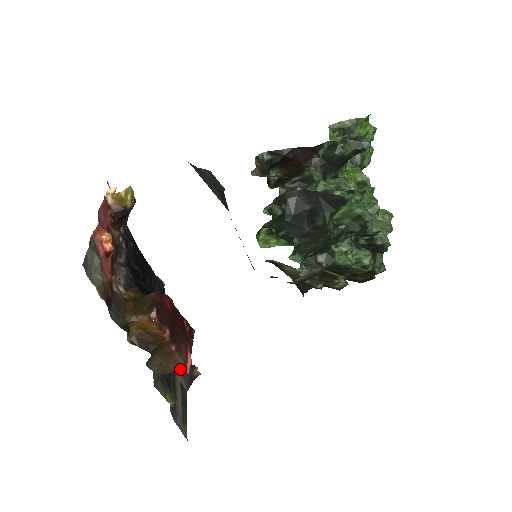
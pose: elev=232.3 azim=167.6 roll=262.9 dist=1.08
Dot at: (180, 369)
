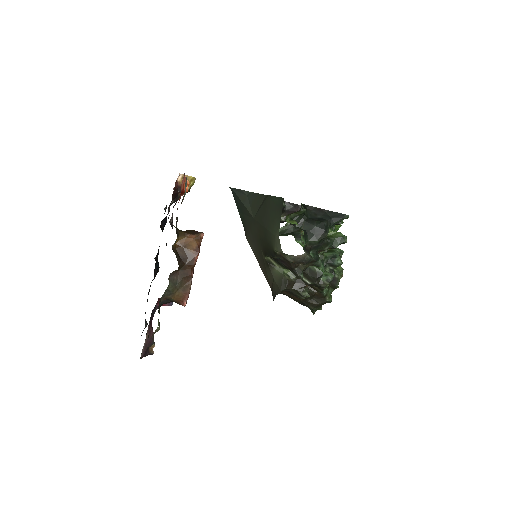
Dot at: (183, 298)
